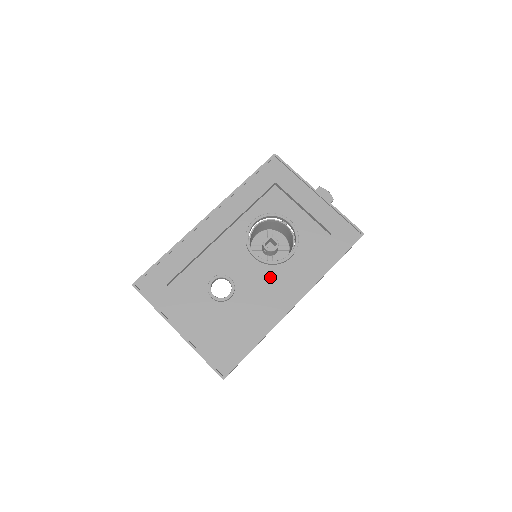
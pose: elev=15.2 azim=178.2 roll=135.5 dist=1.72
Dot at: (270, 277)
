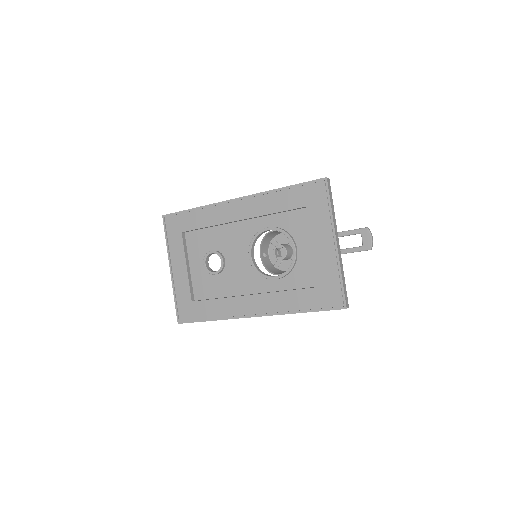
Dot at: (252, 281)
